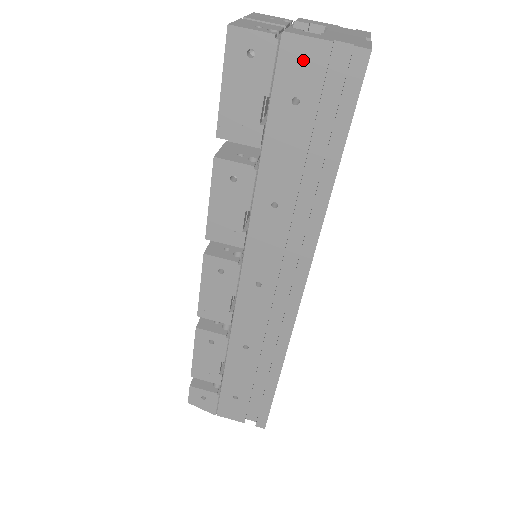
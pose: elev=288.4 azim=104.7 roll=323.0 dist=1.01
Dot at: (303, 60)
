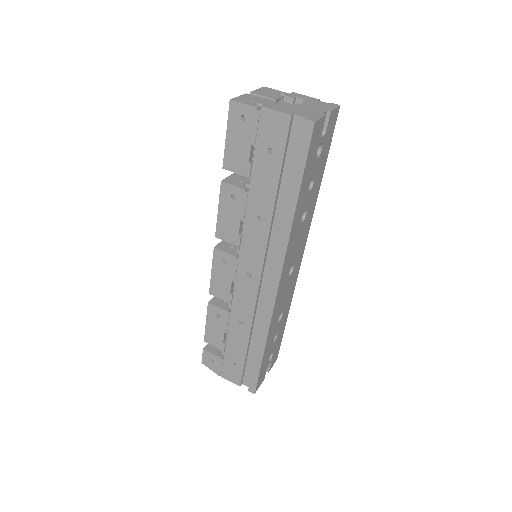
Dot at: (274, 125)
